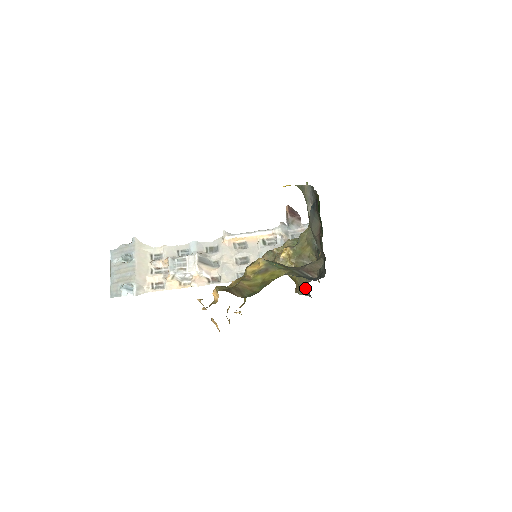
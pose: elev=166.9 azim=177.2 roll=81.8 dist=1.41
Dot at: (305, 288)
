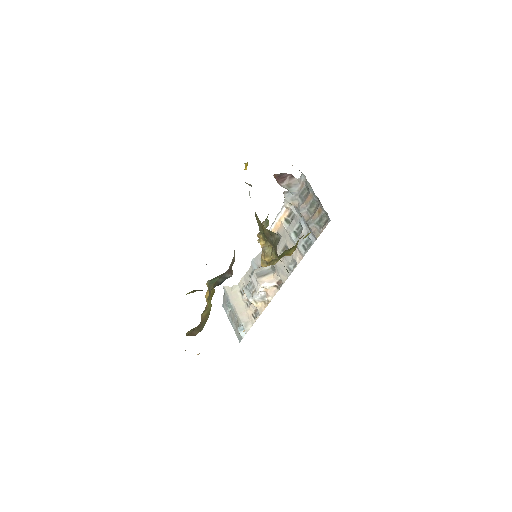
Dot at: occluded
